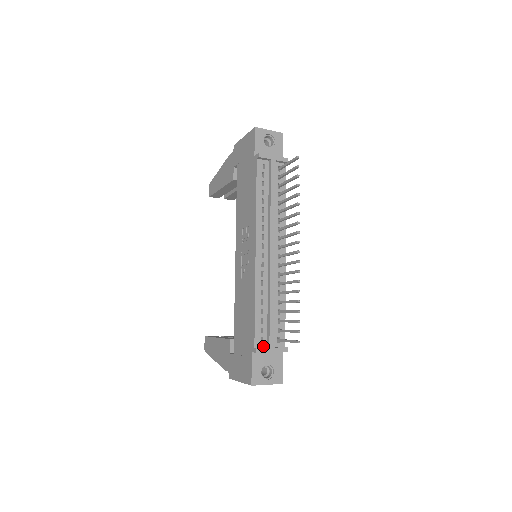
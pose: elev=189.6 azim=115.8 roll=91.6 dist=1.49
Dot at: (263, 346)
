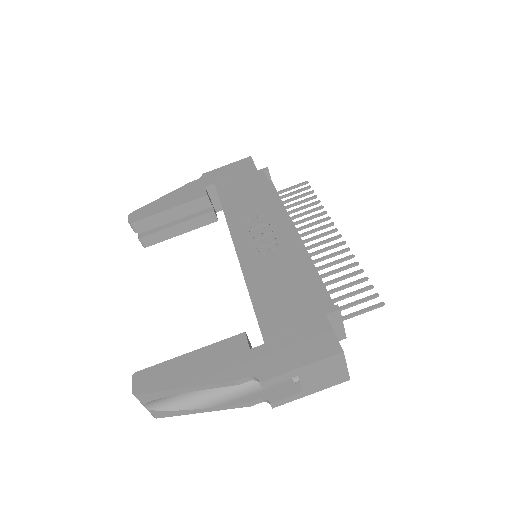
Dot at: occluded
